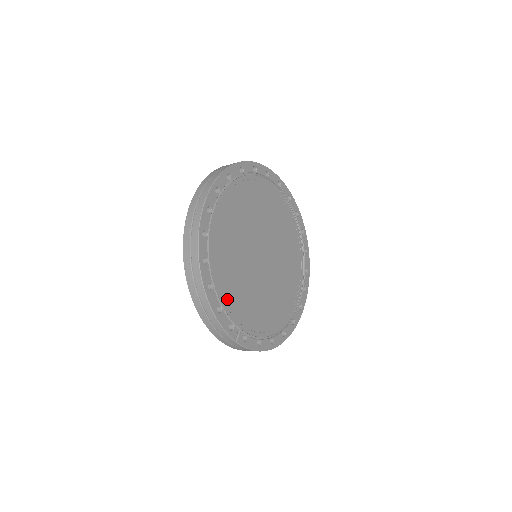
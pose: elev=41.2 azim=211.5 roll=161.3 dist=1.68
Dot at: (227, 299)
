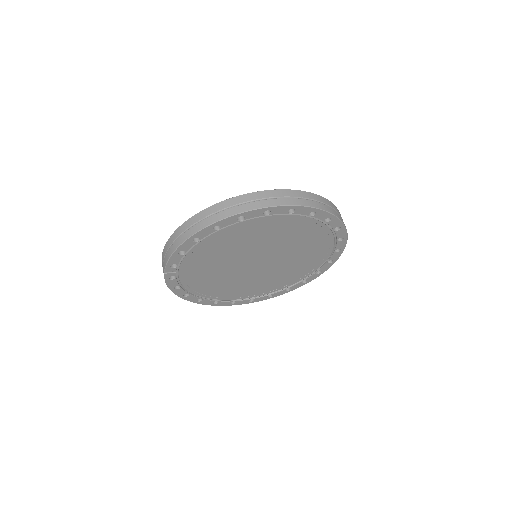
Dot at: (196, 254)
